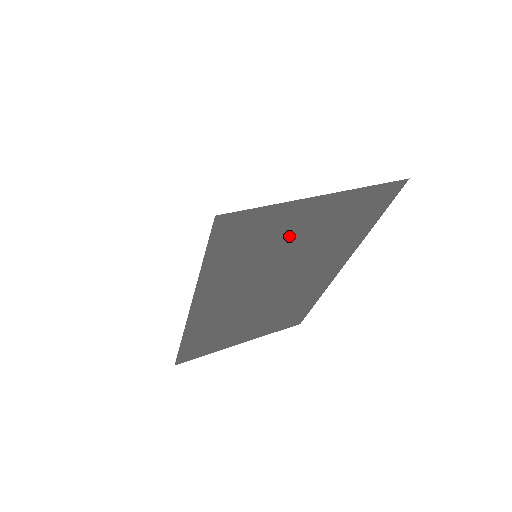
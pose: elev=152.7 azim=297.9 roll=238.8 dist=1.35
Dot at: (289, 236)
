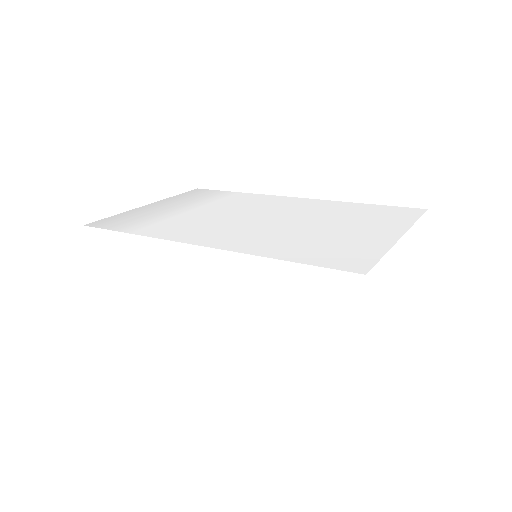
Dot at: occluded
